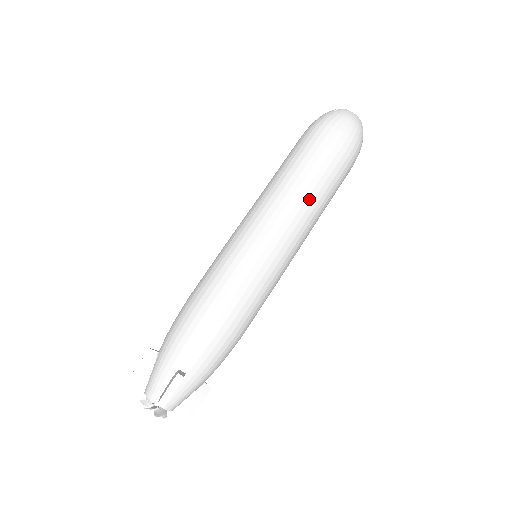
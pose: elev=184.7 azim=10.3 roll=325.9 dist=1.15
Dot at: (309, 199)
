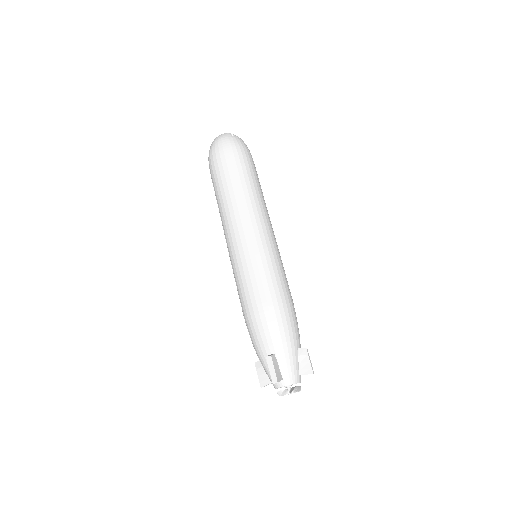
Dot at: (237, 199)
